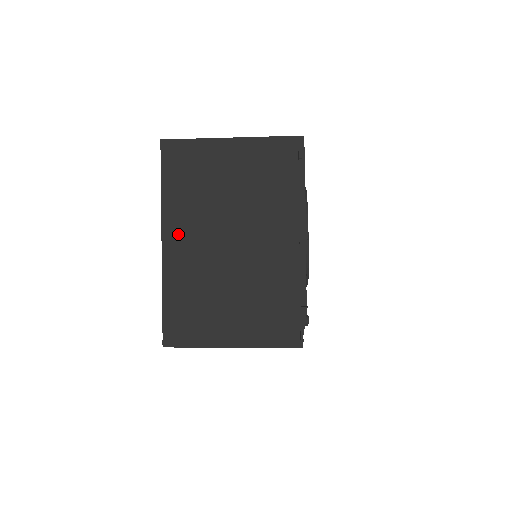
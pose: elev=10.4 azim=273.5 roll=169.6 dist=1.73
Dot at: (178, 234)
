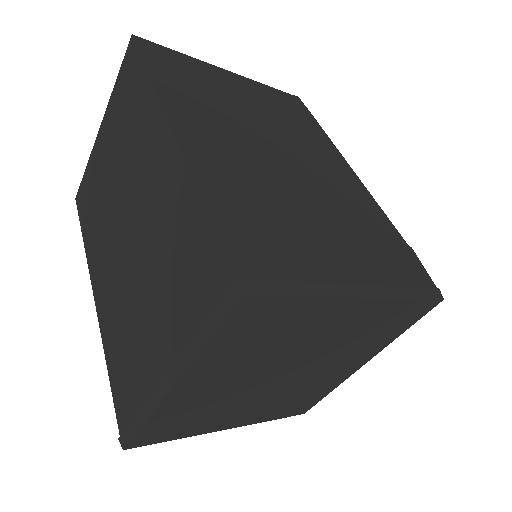
Dot at: (197, 129)
